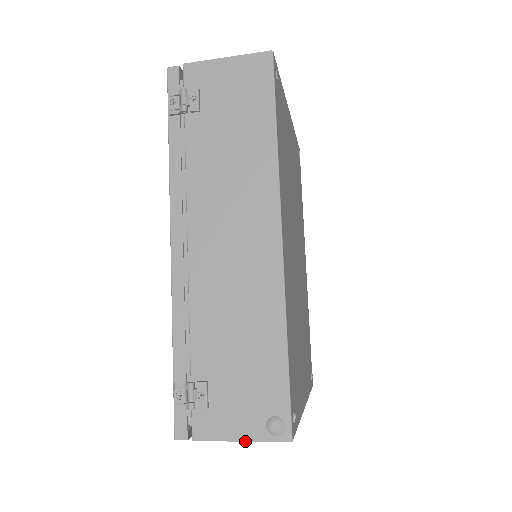
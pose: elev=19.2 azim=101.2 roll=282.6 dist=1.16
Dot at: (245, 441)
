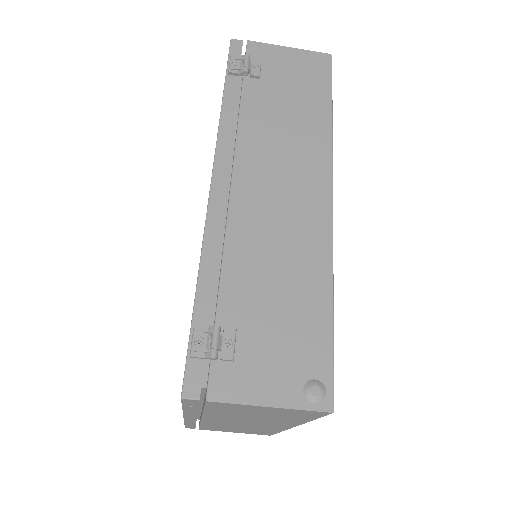
Dot at: (276, 407)
